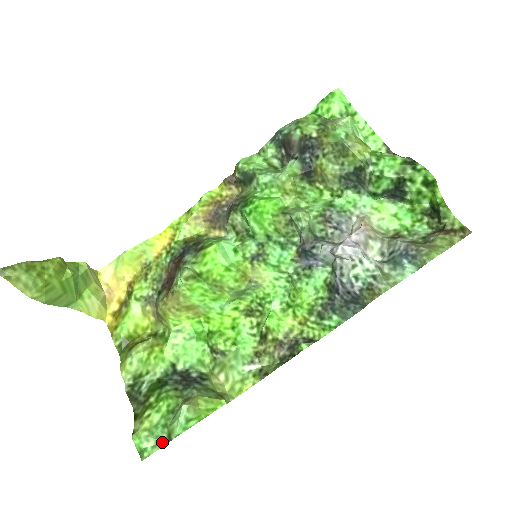
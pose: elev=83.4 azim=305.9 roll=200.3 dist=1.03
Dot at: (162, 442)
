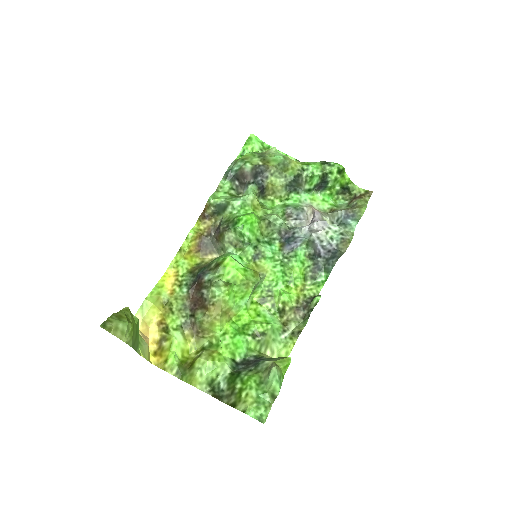
Dot at: (269, 404)
